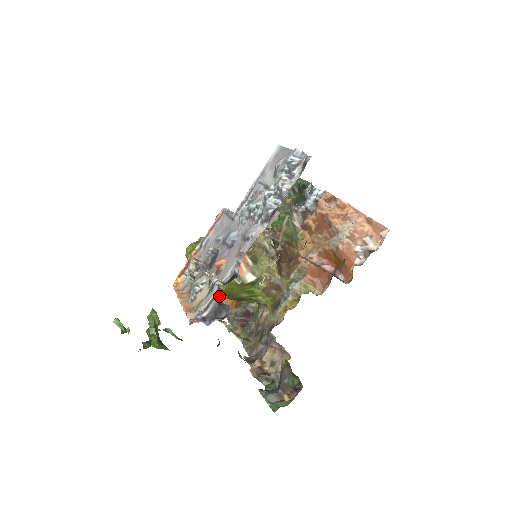
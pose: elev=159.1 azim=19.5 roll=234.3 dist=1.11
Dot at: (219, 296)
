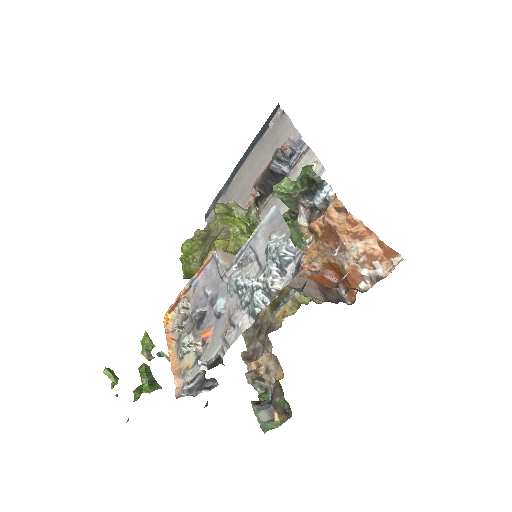
Dot at: (204, 373)
